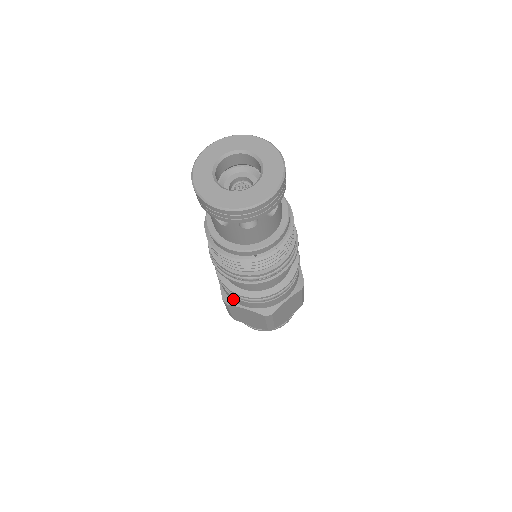
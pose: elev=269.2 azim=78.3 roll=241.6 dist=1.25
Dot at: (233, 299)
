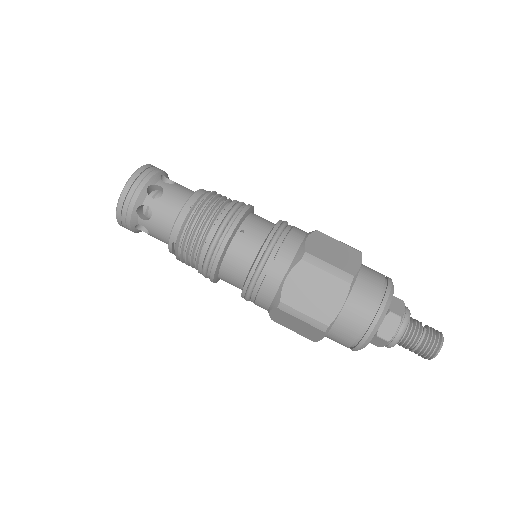
Dot at: (273, 289)
